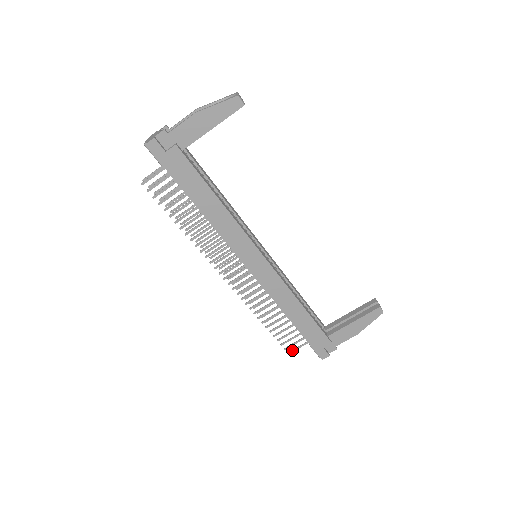
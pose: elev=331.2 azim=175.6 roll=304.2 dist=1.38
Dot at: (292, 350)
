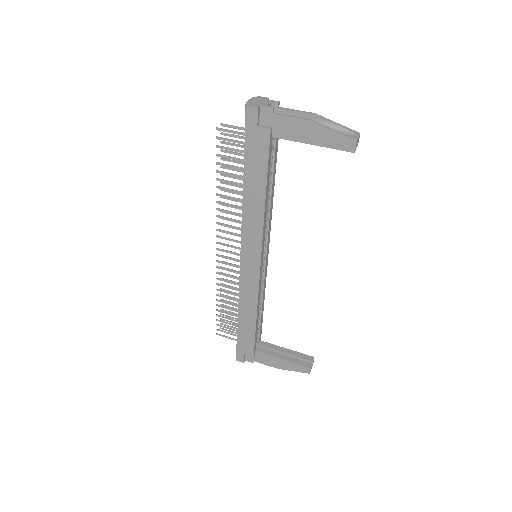
Dot at: (221, 335)
